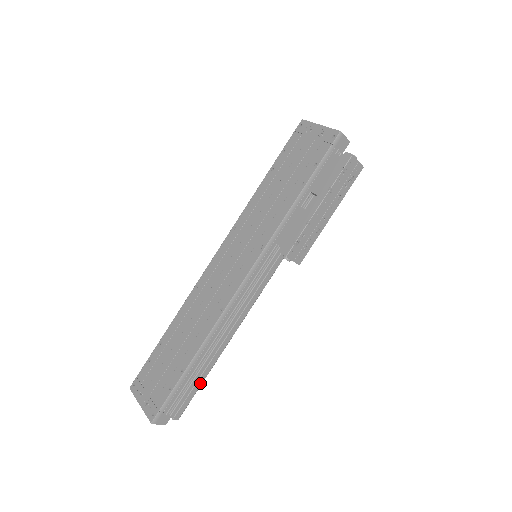
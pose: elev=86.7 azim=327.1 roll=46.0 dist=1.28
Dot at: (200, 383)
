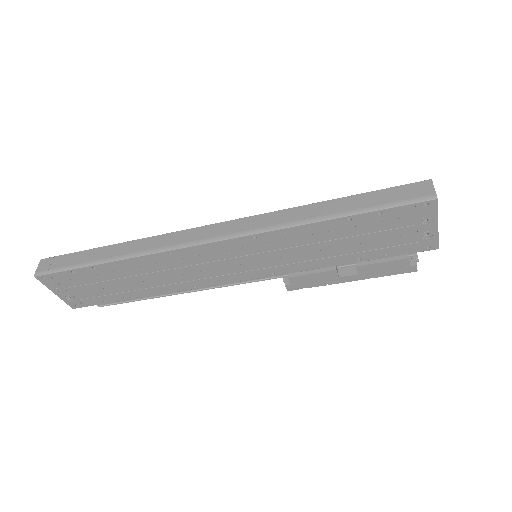
Dot at: occluded
